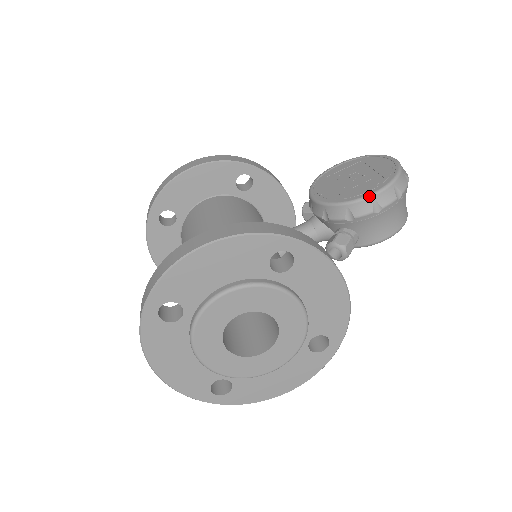
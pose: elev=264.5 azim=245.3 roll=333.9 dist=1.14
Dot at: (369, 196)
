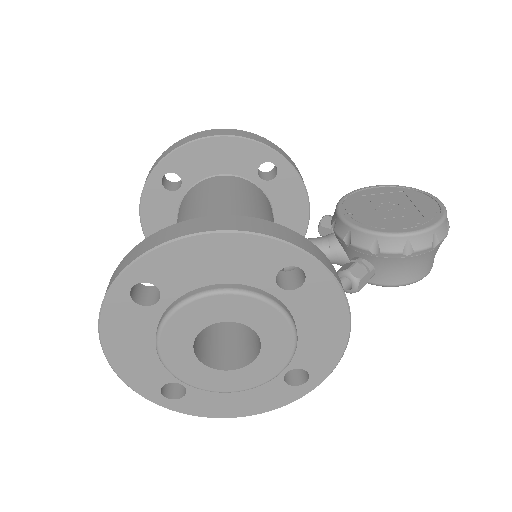
Dot at: (404, 234)
